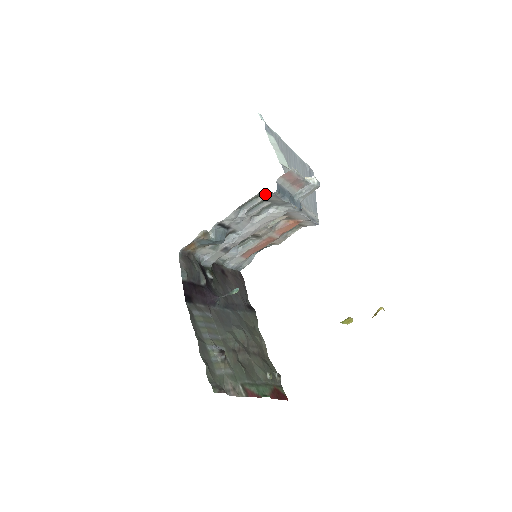
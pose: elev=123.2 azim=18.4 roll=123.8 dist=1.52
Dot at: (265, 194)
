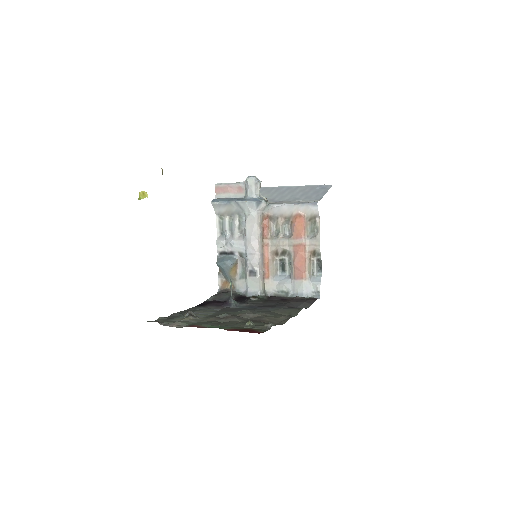
Dot at: (217, 211)
